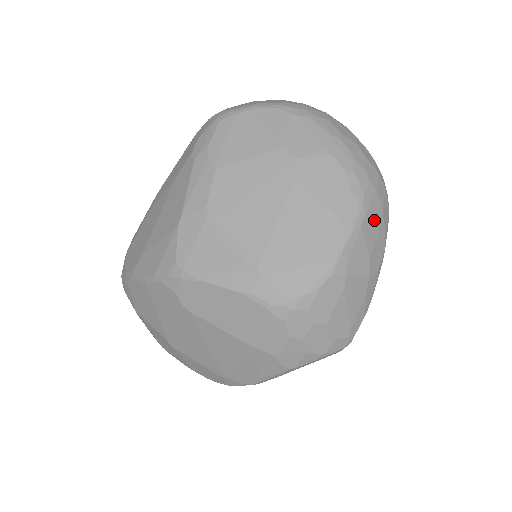
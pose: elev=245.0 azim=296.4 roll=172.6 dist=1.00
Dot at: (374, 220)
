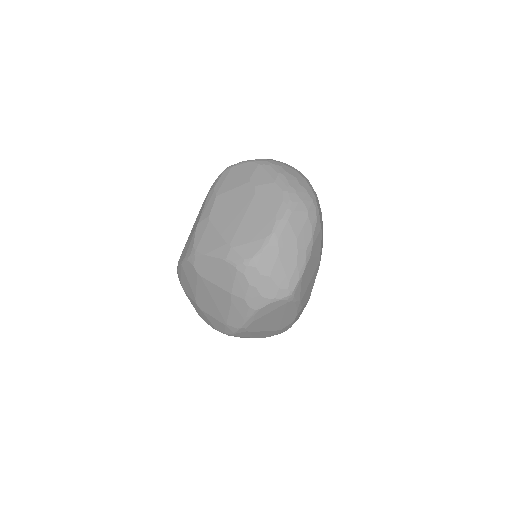
Dot at: (300, 217)
